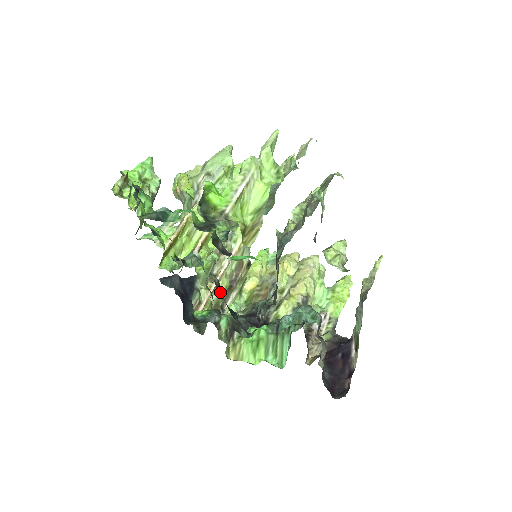
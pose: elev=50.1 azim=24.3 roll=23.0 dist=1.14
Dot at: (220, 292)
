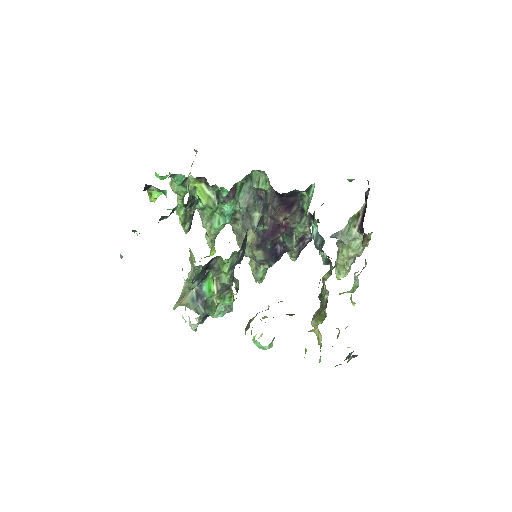
Dot at: occluded
